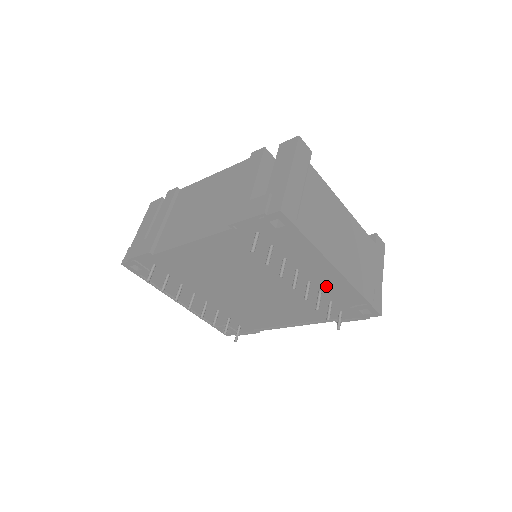
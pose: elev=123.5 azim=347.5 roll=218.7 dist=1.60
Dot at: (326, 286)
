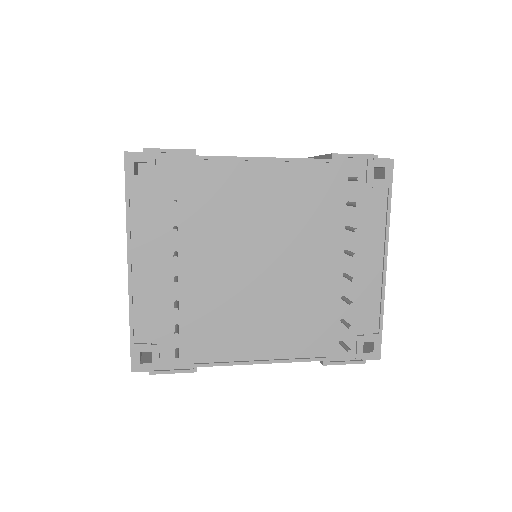
Dot at: (356, 289)
